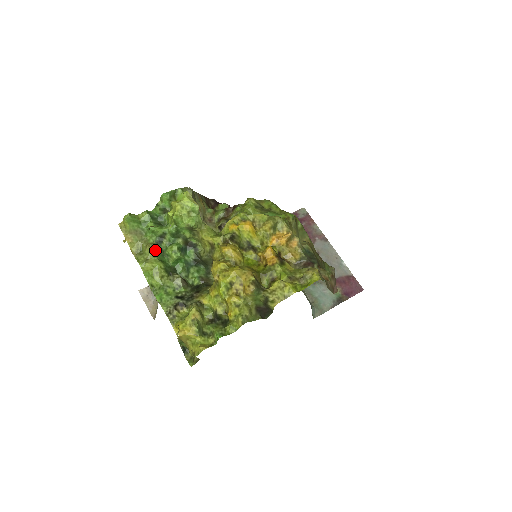
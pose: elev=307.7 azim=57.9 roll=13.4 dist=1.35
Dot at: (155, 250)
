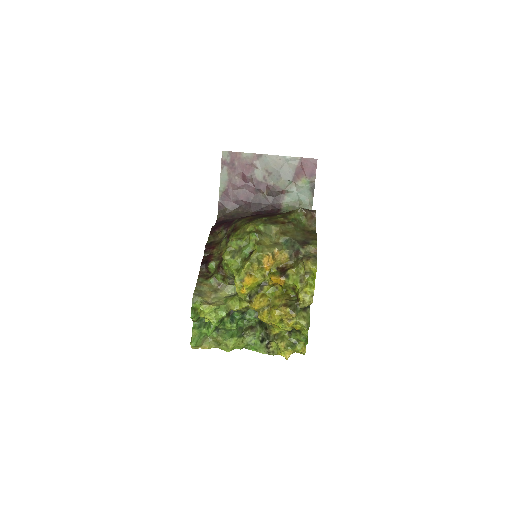
Dot at: (223, 337)
